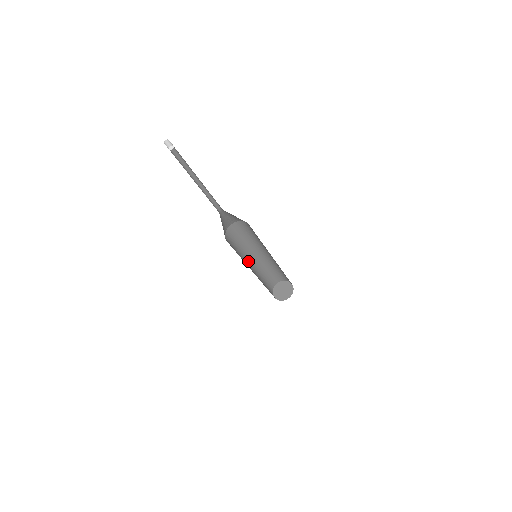
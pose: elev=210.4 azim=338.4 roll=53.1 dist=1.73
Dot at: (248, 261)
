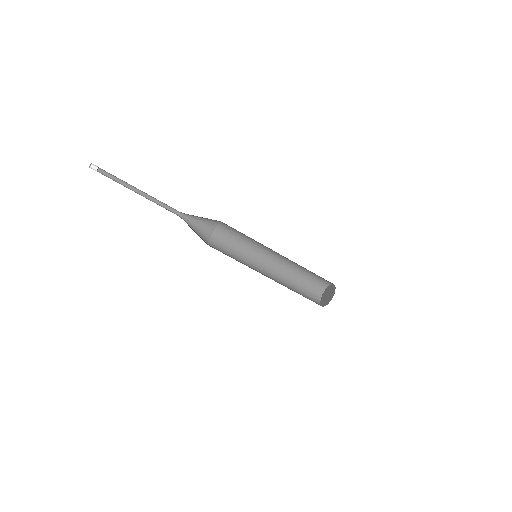
Dot at: (259, 267)
